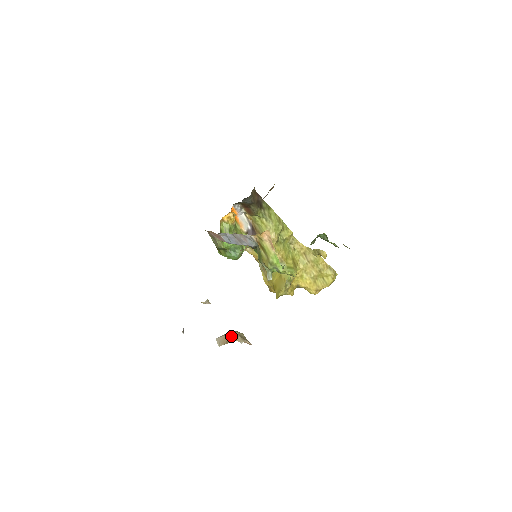
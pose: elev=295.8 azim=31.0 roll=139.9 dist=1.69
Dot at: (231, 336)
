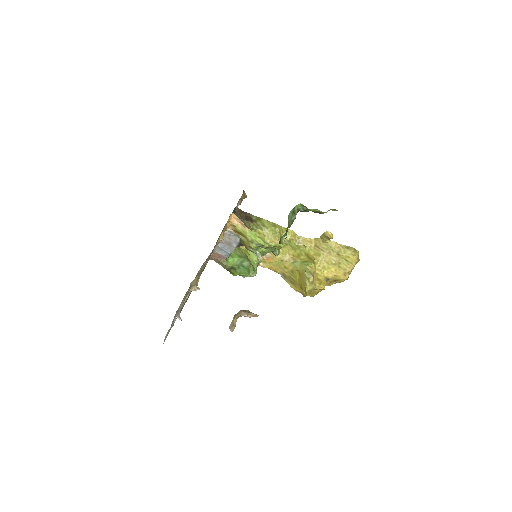
Dot at: (235, 315)
